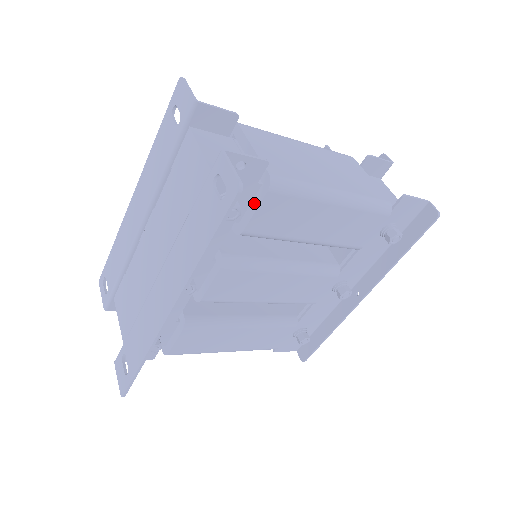
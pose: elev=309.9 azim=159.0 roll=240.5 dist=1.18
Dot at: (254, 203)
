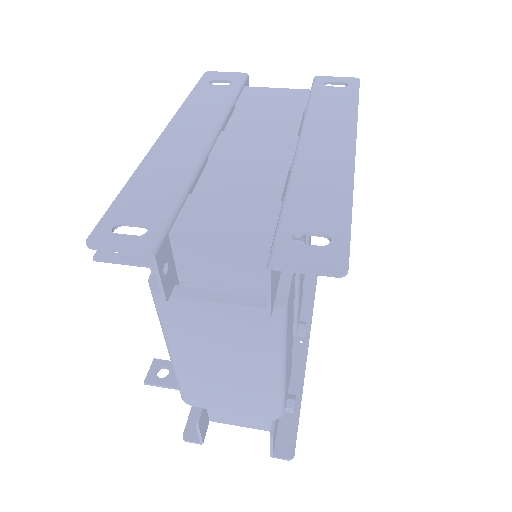
Dot at: occluded
